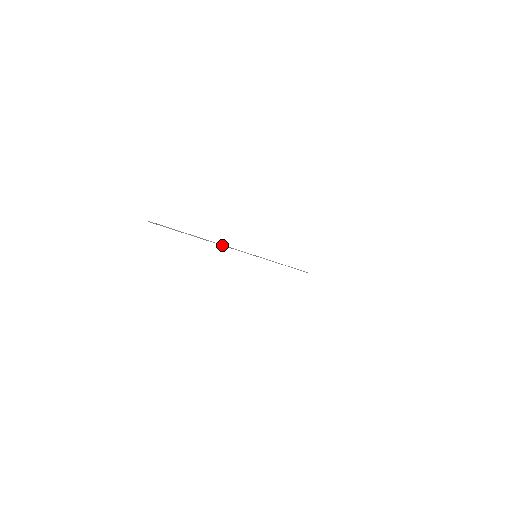
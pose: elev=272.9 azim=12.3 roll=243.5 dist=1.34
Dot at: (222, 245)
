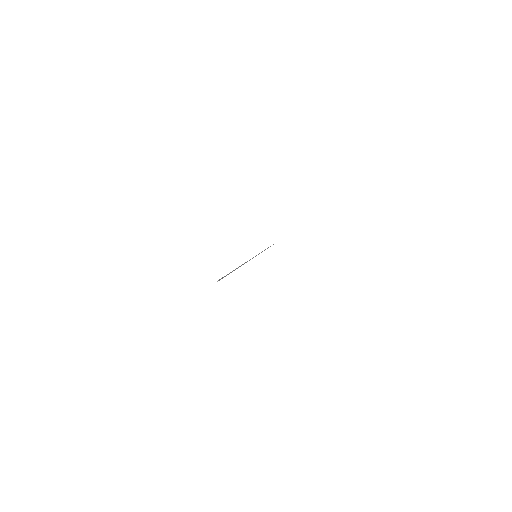
Dot at: occluded
